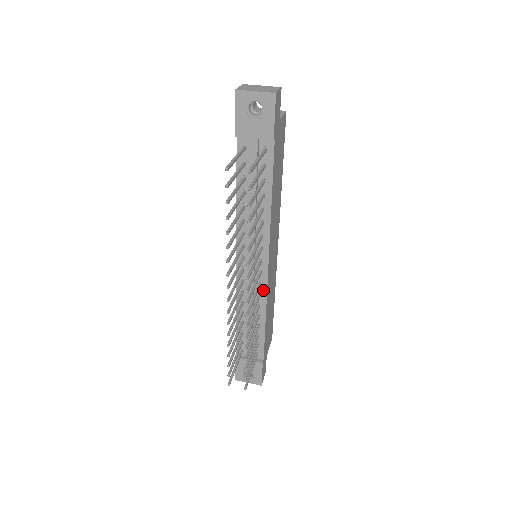
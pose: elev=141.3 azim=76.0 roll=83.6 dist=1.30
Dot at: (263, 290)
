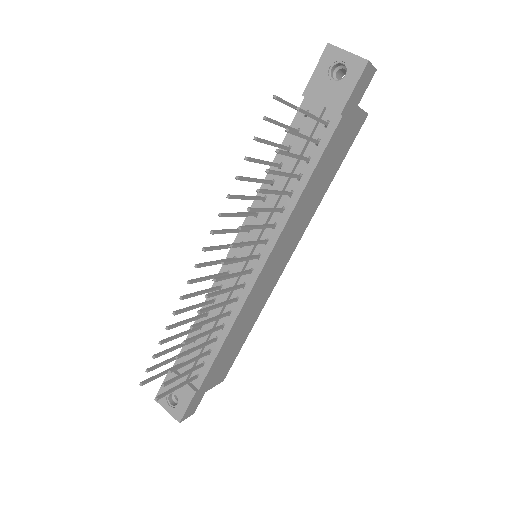
Dot at: (243, 296)
